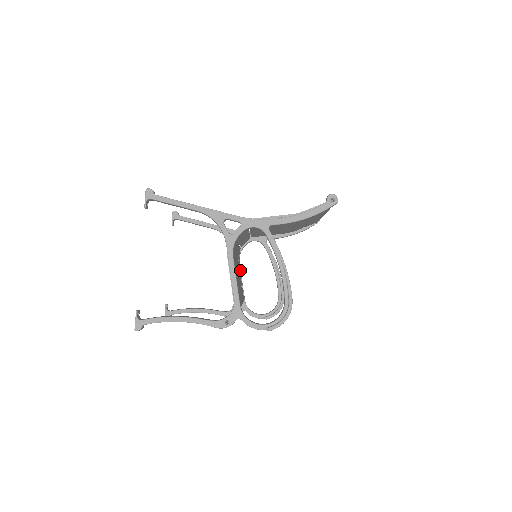
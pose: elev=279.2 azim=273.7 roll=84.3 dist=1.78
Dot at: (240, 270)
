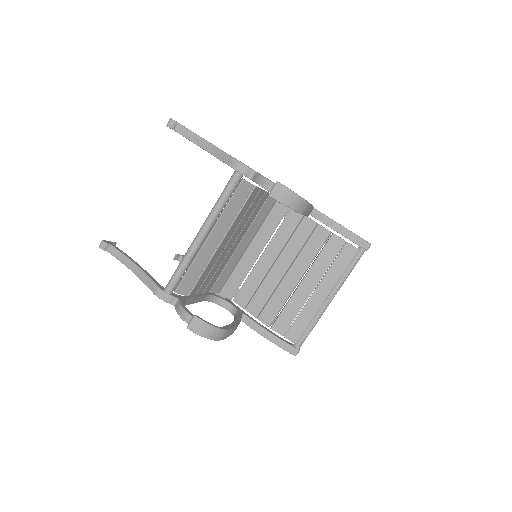
Dot at: (203, 296)
